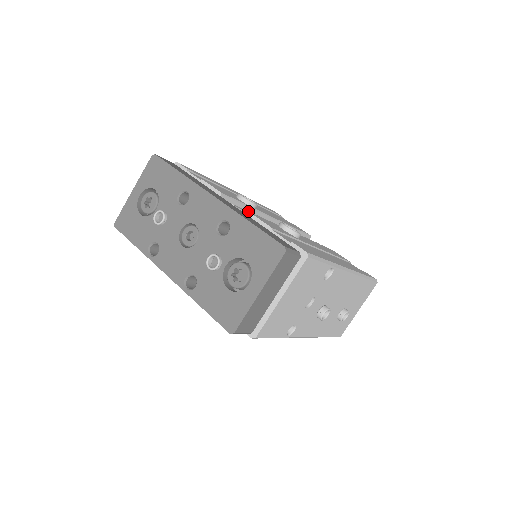
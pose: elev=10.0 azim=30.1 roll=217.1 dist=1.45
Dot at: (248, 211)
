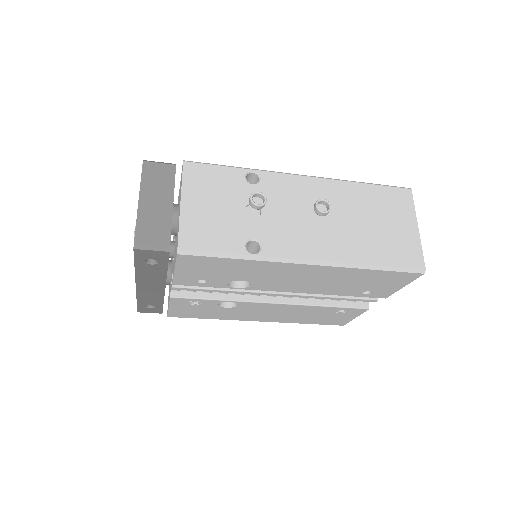
Dot at: occluded
